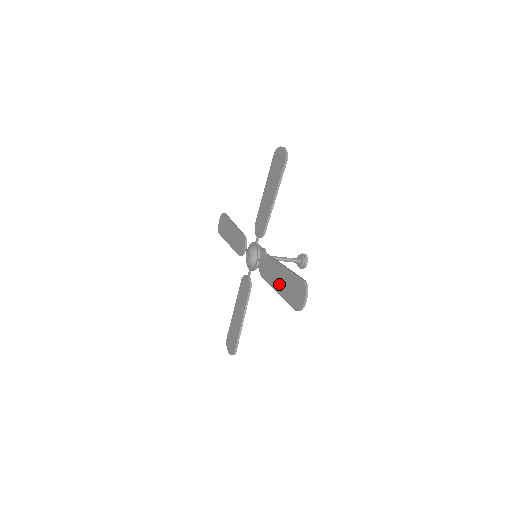
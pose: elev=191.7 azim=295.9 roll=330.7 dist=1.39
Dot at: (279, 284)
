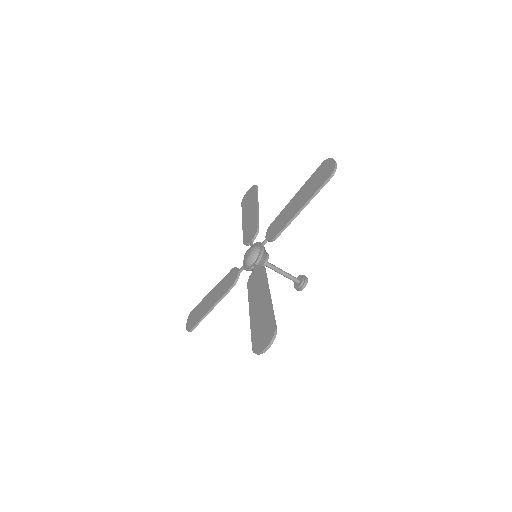
Dot at: (299, 202)
